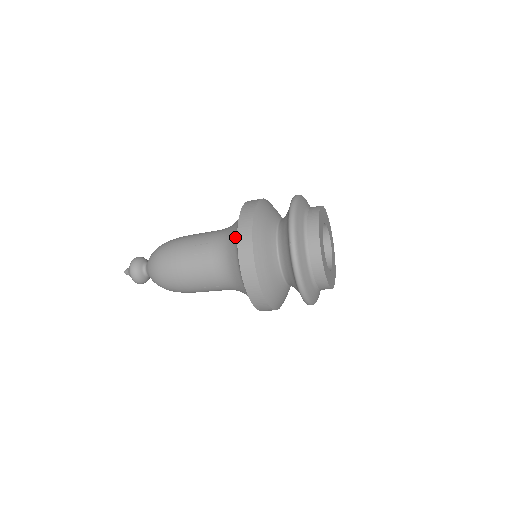
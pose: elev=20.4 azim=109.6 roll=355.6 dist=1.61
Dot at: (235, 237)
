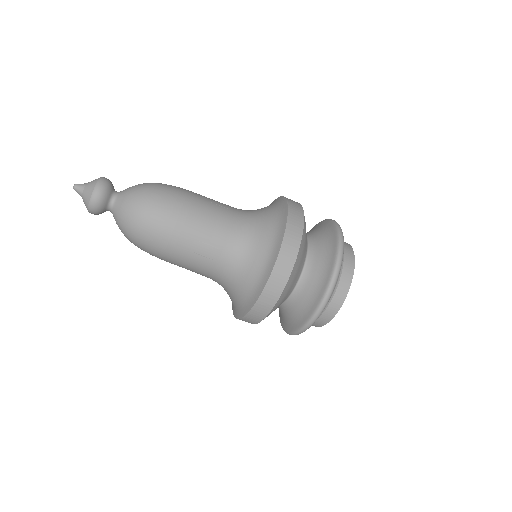
Dot at: (274, 207)
